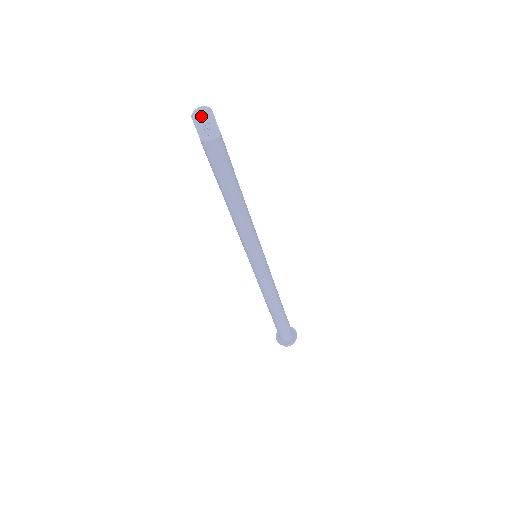
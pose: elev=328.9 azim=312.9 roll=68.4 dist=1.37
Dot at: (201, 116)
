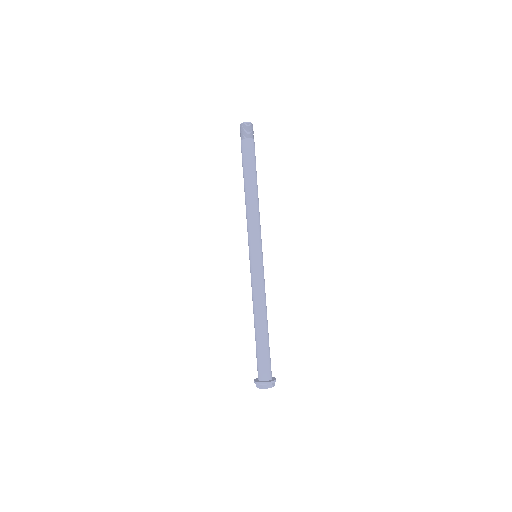
Dot at: (251, 123)
